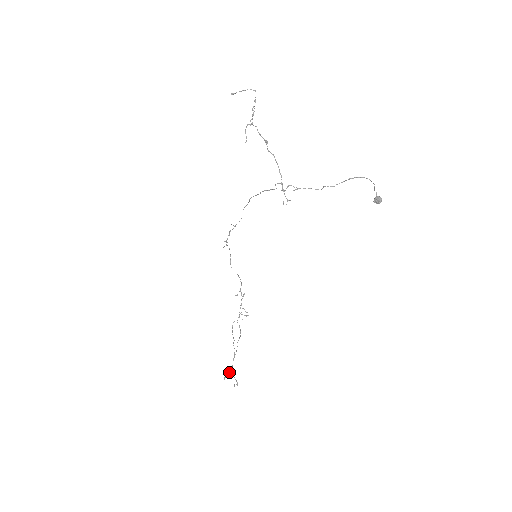
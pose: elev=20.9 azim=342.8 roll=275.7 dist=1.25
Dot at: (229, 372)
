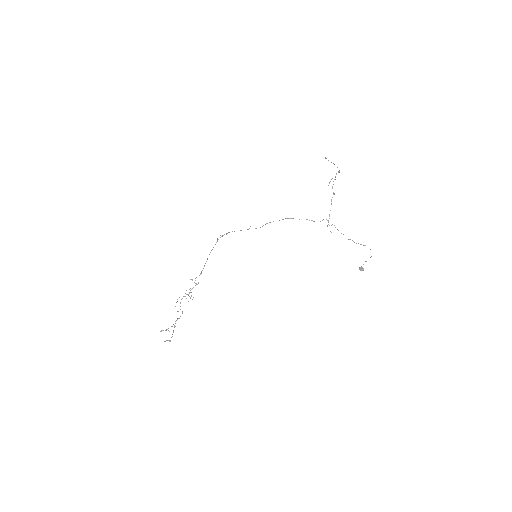
Dot at: occluded
